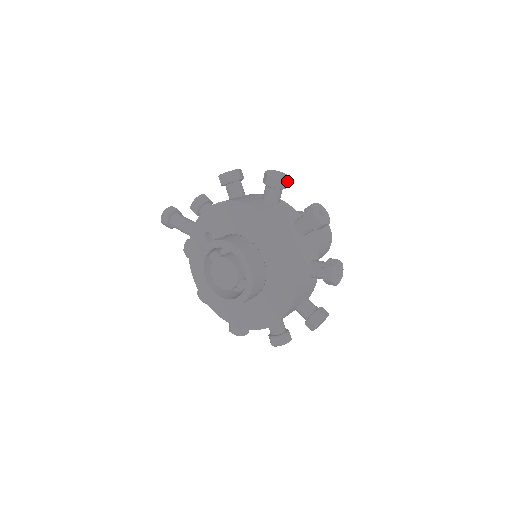
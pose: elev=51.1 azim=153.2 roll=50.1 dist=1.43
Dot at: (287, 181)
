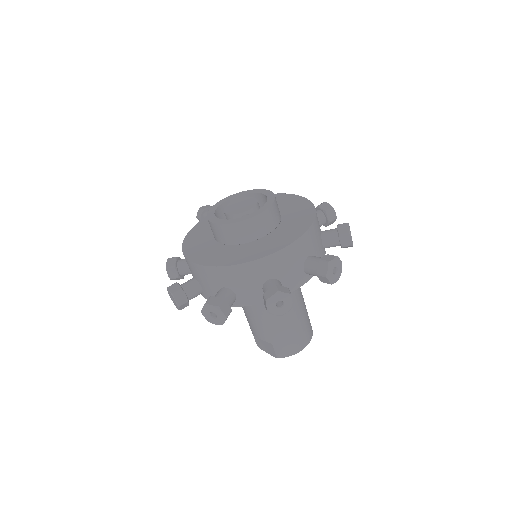
Dot at: (334, 217)
